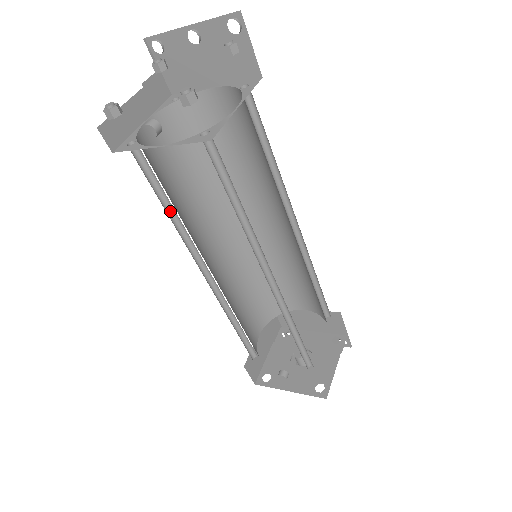
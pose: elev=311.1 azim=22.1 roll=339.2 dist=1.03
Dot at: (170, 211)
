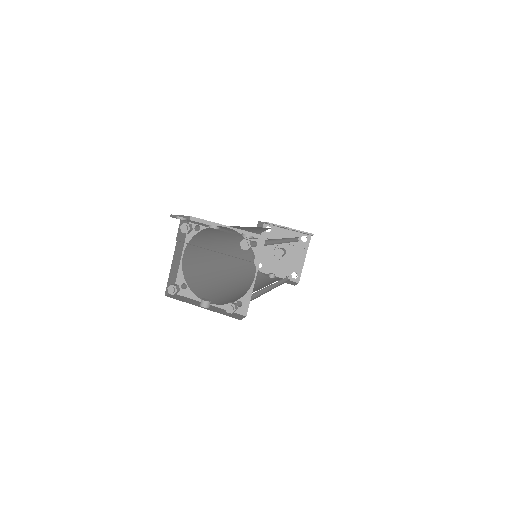
Dot at: occluded
